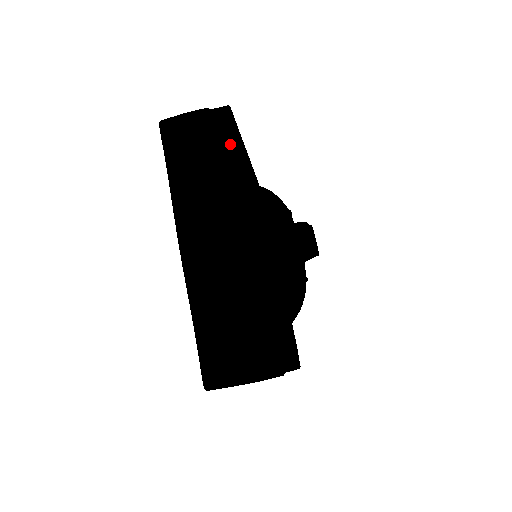
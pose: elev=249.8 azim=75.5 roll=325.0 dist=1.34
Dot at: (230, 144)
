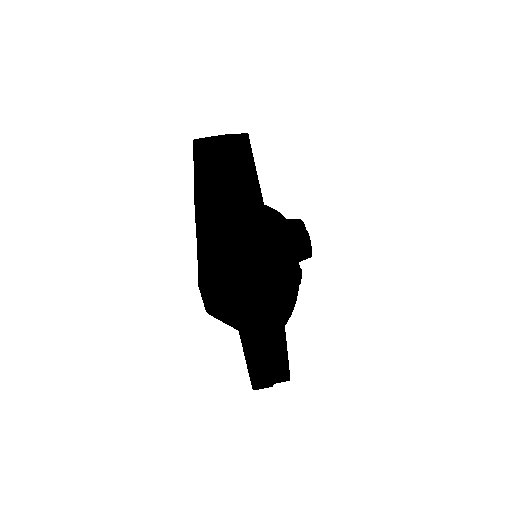
Dot at: (245, 150)
